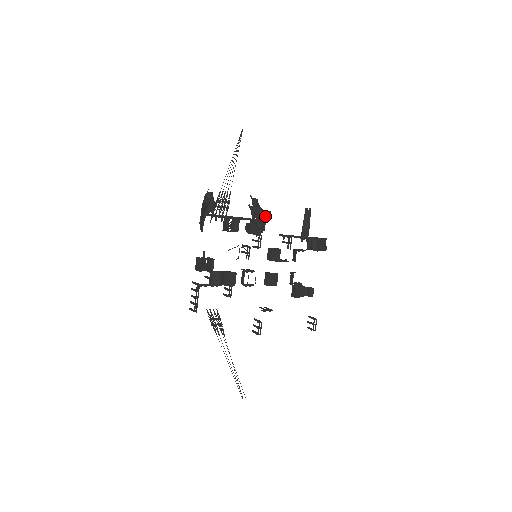
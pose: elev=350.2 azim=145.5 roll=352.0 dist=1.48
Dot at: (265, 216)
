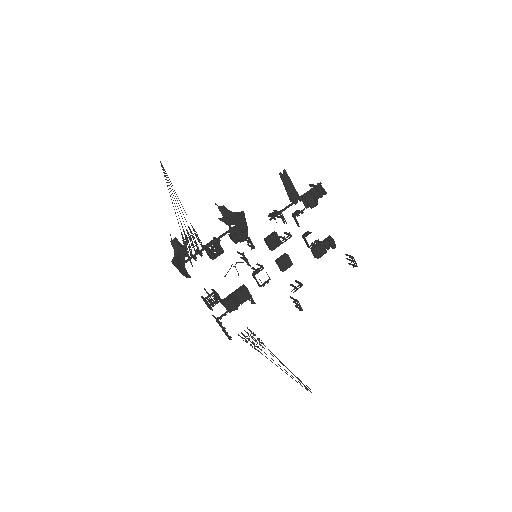
Dot at: (241, 217)
